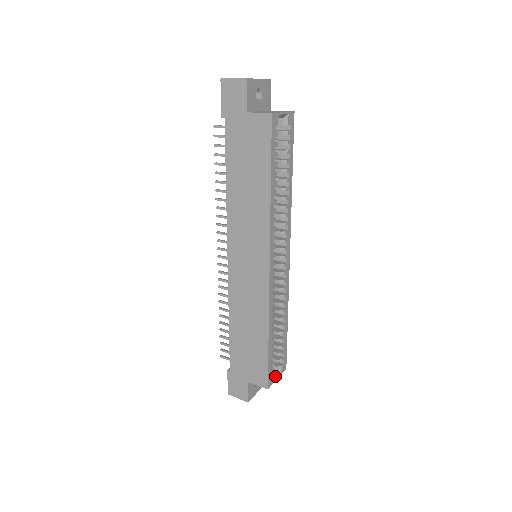
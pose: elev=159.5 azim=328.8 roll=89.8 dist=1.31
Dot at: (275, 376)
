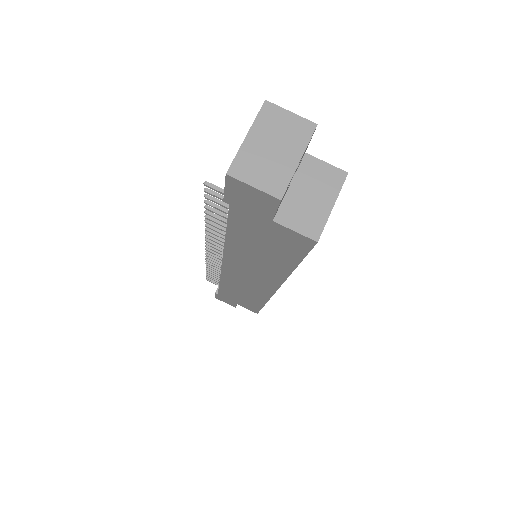
Dot at: occluded
